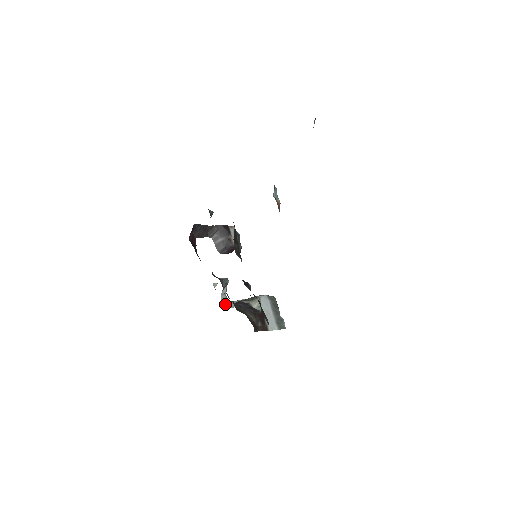
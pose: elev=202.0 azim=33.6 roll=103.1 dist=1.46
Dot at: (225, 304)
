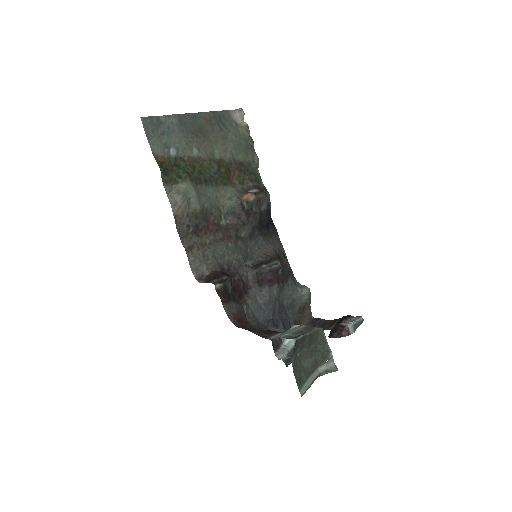
Dot at: (279, 355)
